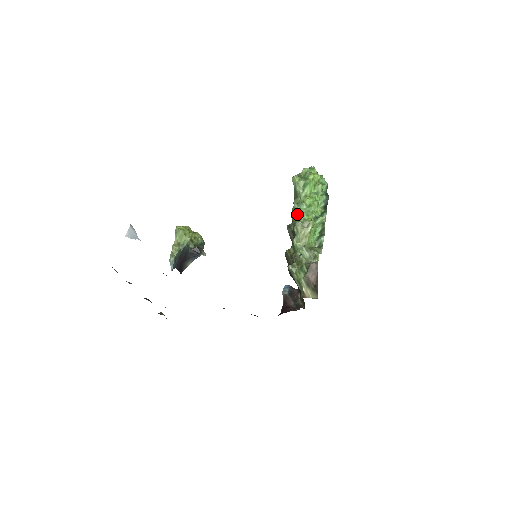
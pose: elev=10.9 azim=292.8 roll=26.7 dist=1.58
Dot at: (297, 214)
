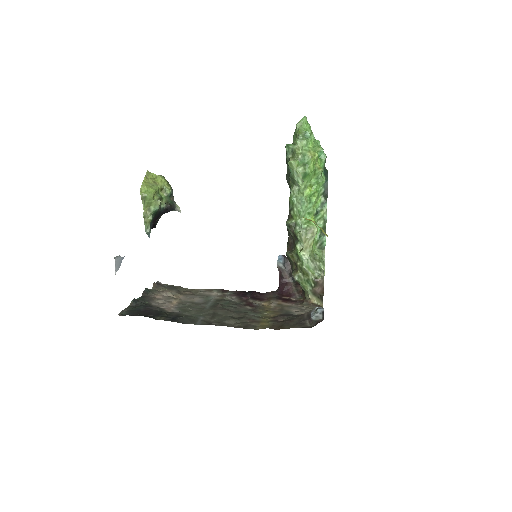
Dot at: (298, 213)
